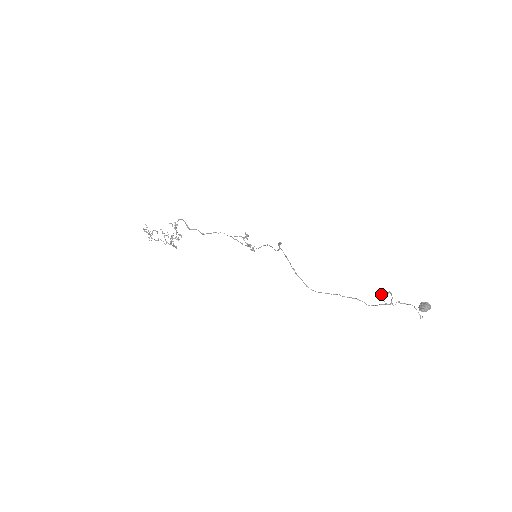
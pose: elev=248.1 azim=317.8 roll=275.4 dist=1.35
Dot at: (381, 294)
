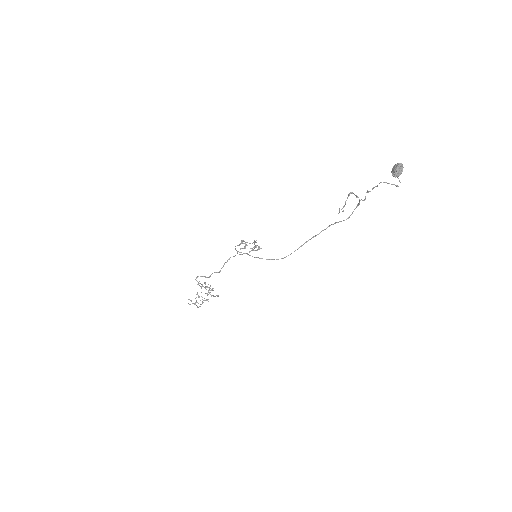
Dot at: occluded
